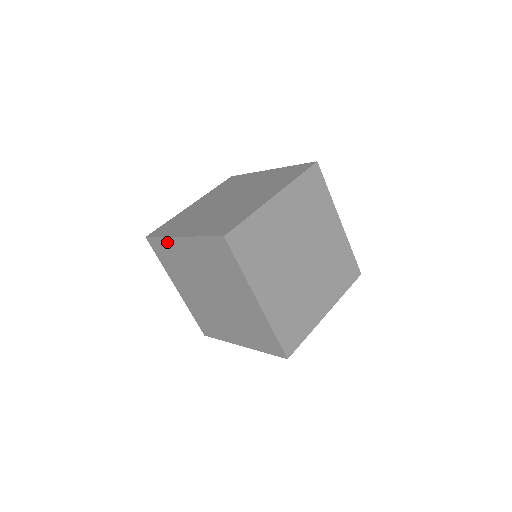
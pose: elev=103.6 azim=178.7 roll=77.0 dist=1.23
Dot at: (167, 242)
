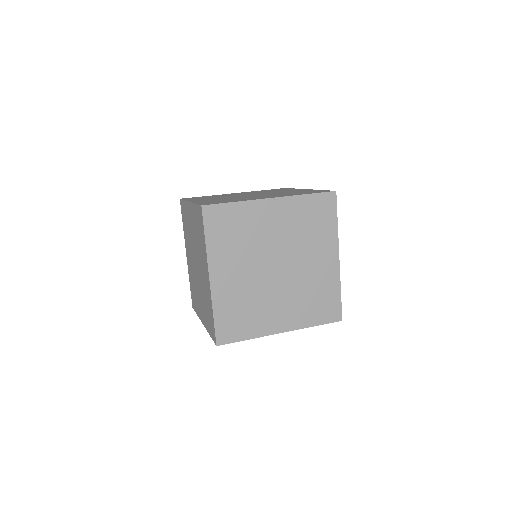
Dot at: (243, 207)
